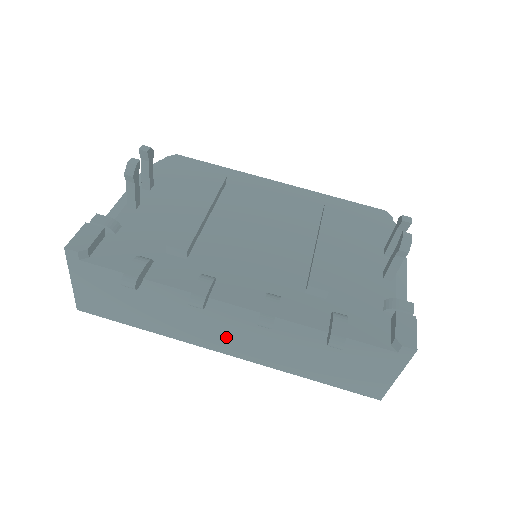
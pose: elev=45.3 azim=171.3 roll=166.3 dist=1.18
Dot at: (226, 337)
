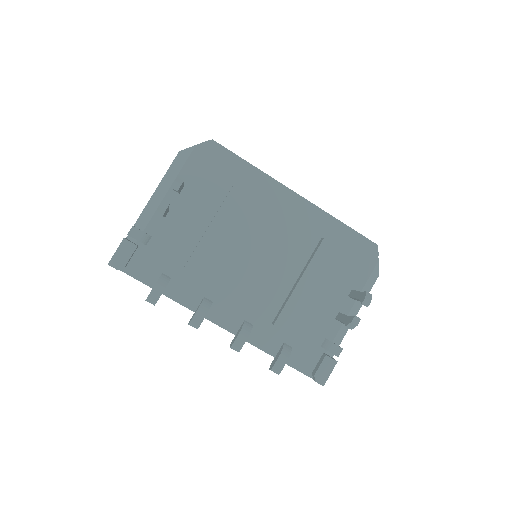
Dot at: occluded
